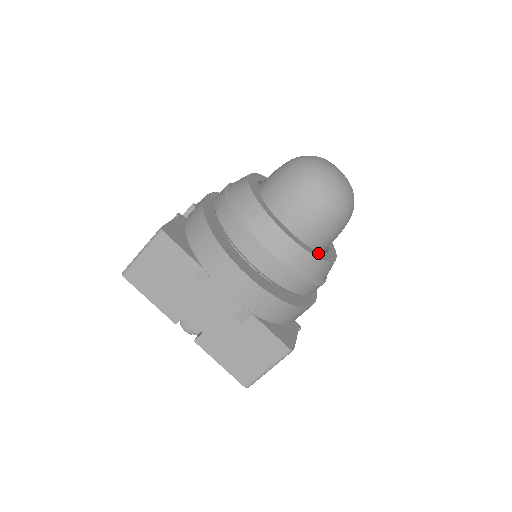
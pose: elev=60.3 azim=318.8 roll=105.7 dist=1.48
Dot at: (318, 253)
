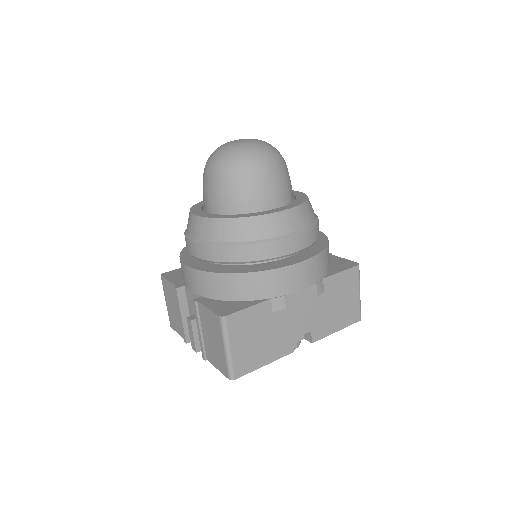
Dot at: (299, 199)
